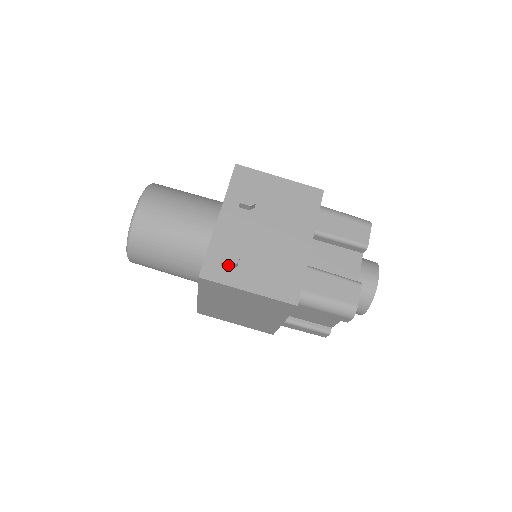
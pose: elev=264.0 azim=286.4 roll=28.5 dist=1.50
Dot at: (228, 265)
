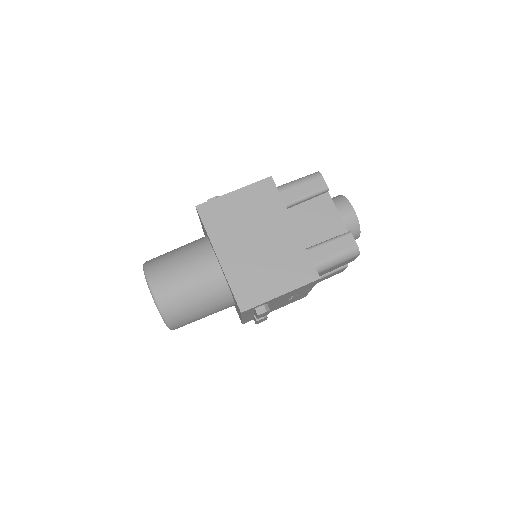
Dot at: occluded
